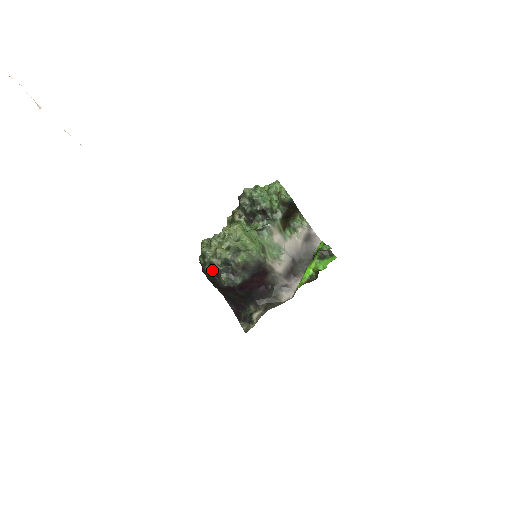
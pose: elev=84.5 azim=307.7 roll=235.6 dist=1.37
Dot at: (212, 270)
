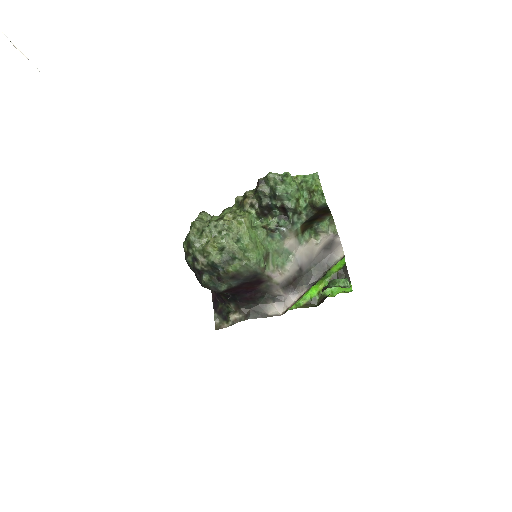
Dot at: (194, 266)
